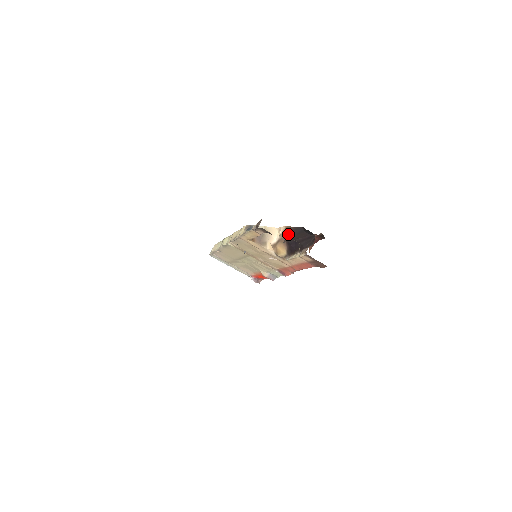
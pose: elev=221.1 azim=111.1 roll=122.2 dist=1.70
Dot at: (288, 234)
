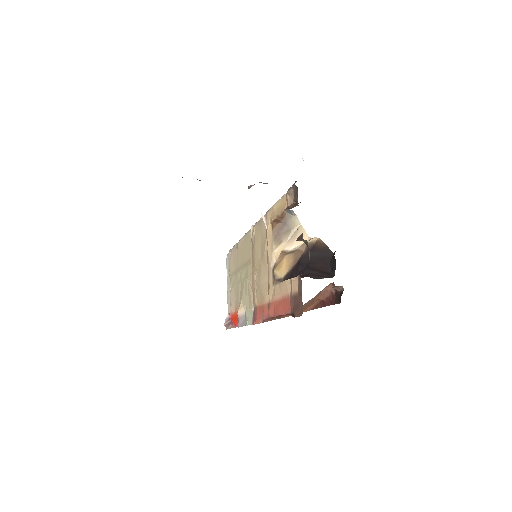
Dot at: (311, 250)
